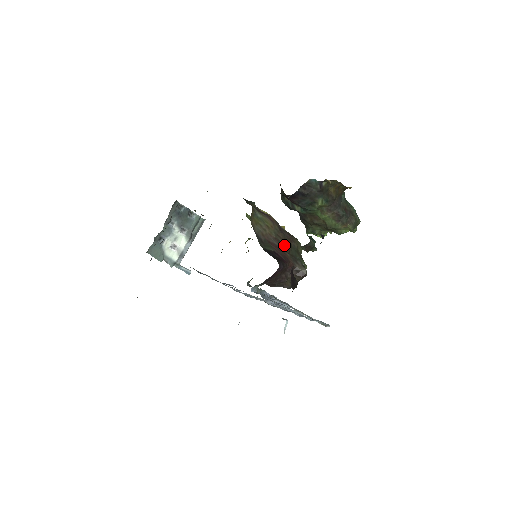
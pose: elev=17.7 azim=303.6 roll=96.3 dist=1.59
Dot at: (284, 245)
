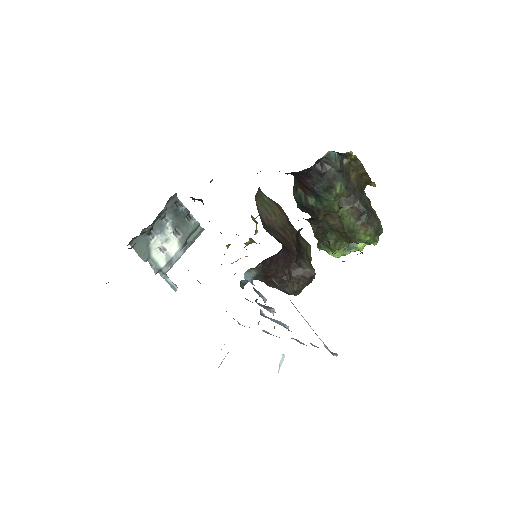
Dot at: (291, 238)
